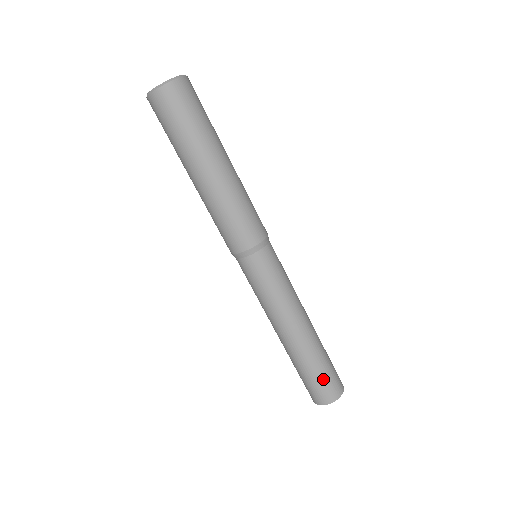
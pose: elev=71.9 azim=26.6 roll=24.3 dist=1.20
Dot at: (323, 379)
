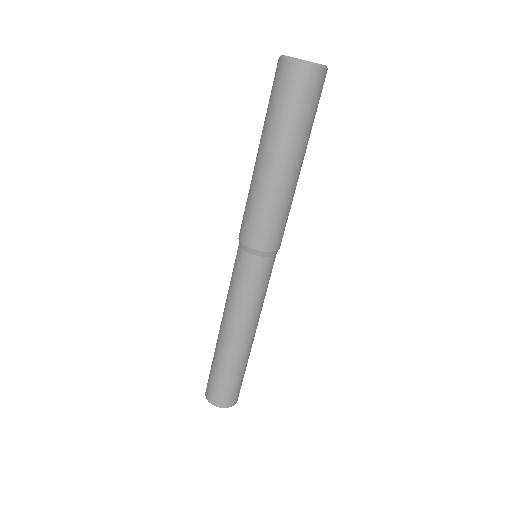
Dot at: (233, 386)
